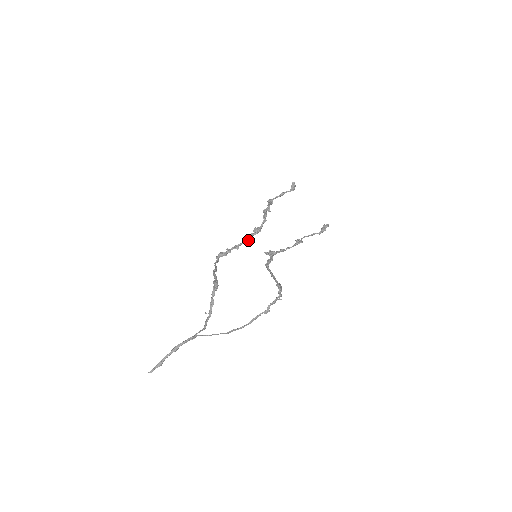
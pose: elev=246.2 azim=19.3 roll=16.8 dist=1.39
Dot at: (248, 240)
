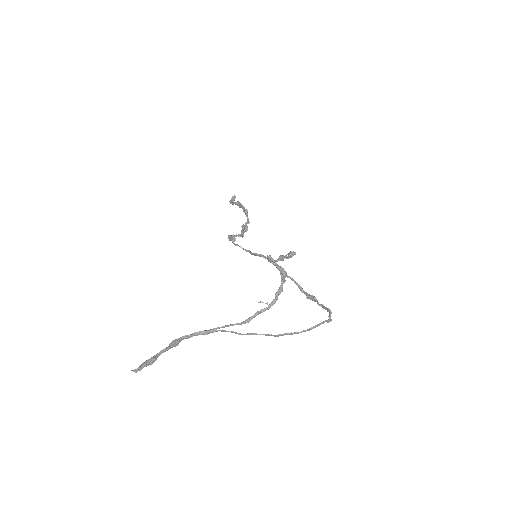
Dot at: (242, 235)
